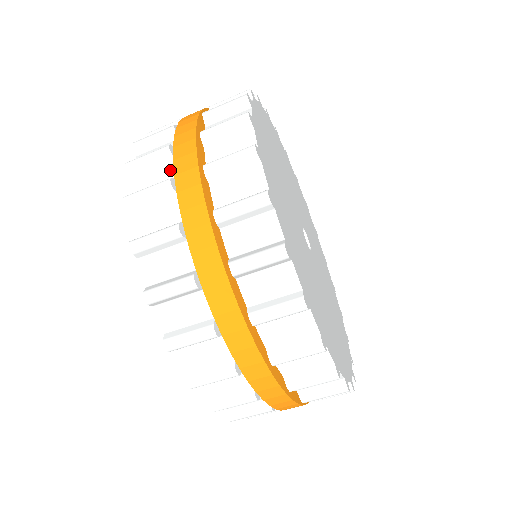
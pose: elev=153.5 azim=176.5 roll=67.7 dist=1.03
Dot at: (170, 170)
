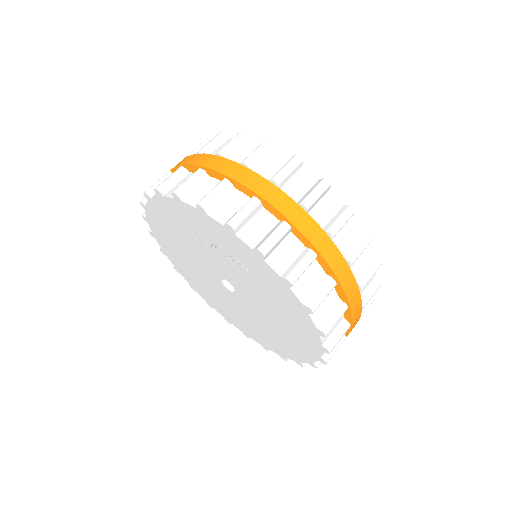
Dot at: (294, 241)
